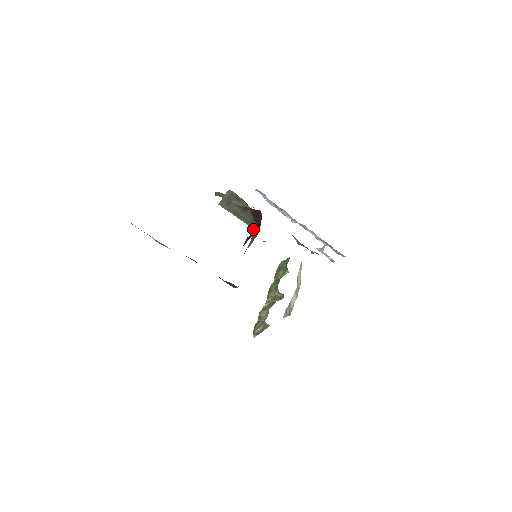
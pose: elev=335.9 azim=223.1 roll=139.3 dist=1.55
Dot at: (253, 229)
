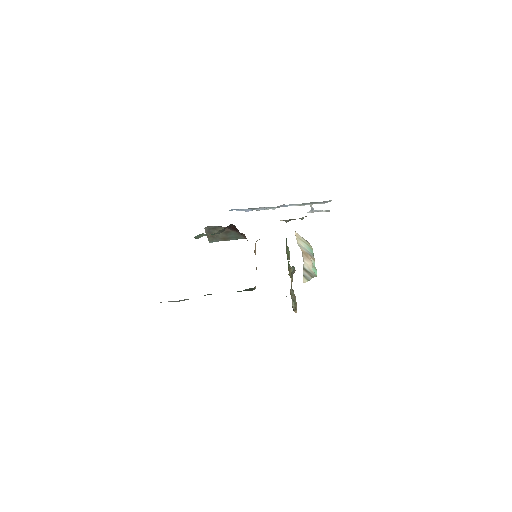
Dot at: occluded
